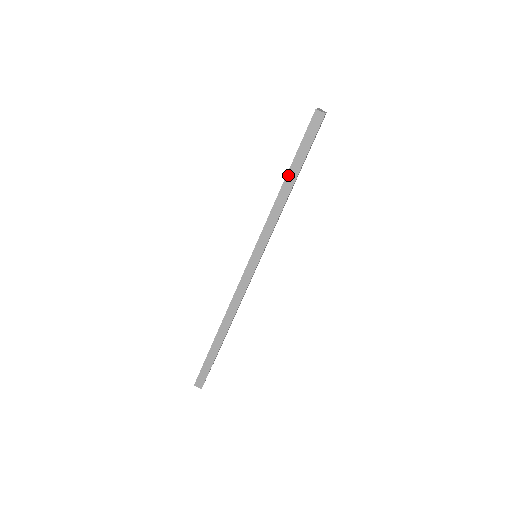
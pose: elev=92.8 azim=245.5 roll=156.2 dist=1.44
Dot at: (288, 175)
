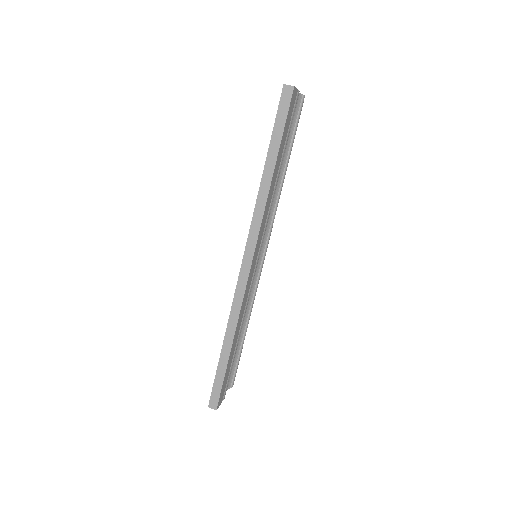
Dot at: (268, 157)
